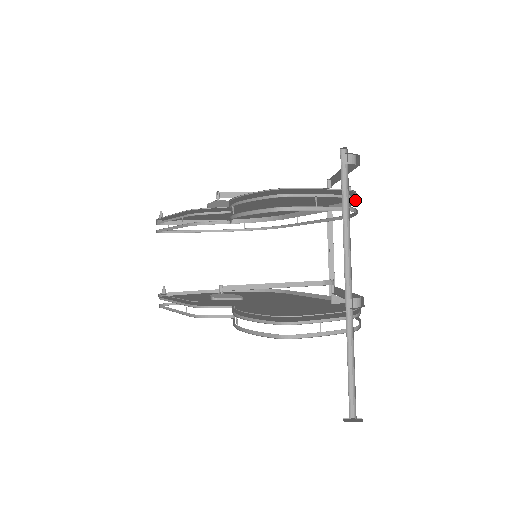
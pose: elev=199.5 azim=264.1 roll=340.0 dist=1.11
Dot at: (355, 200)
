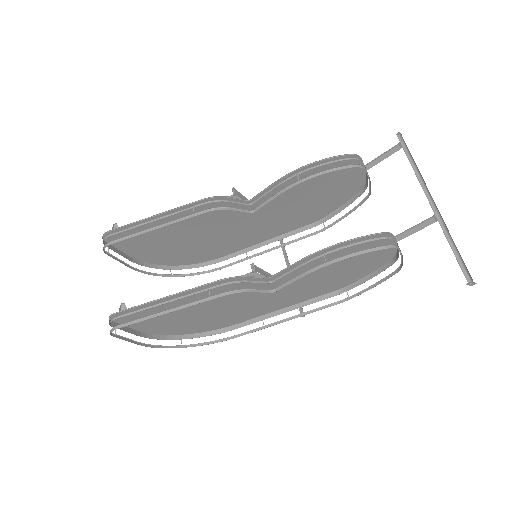
Dot at: (355, 199)
